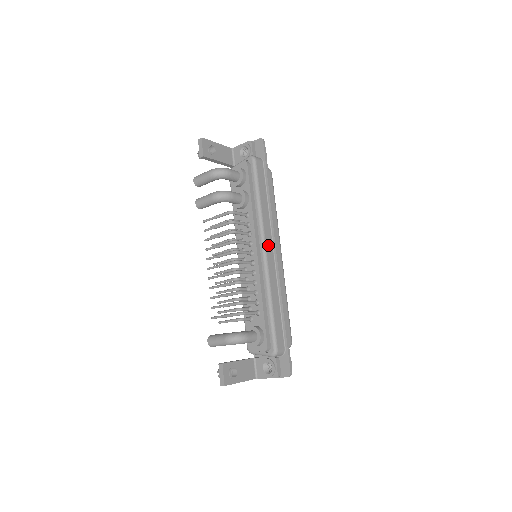
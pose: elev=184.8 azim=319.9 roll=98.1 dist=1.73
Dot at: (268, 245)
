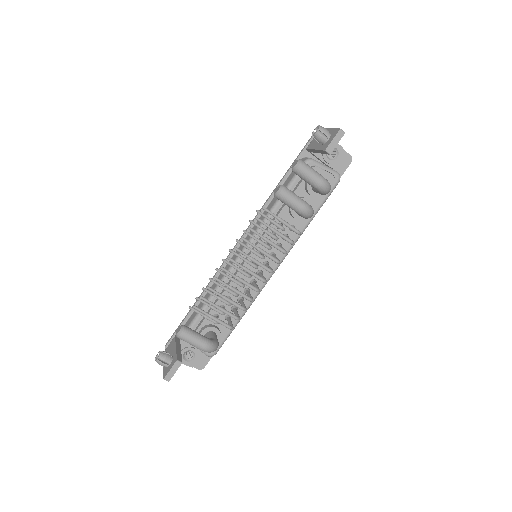
Dot at: occluded
